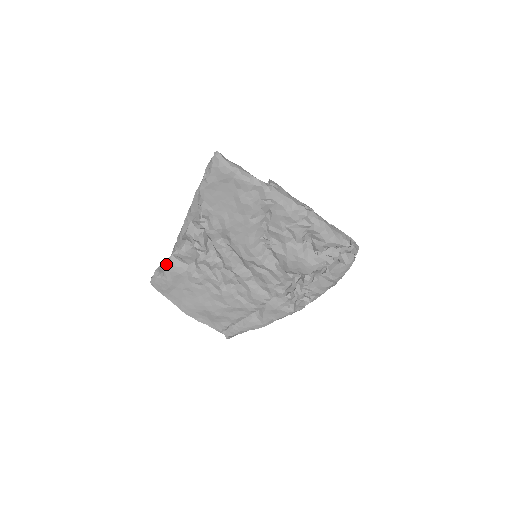
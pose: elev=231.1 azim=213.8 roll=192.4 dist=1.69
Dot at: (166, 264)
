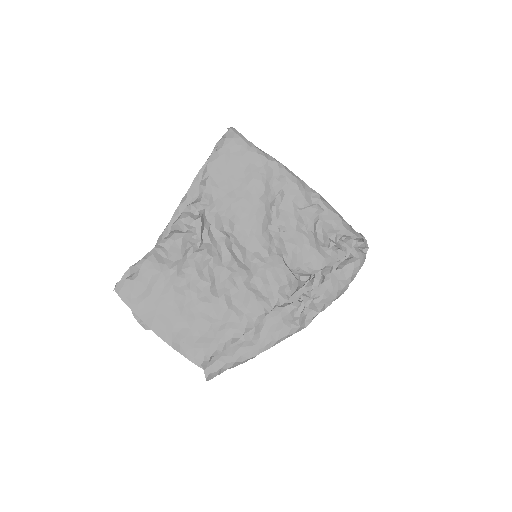
Dot at: (145, 259)
